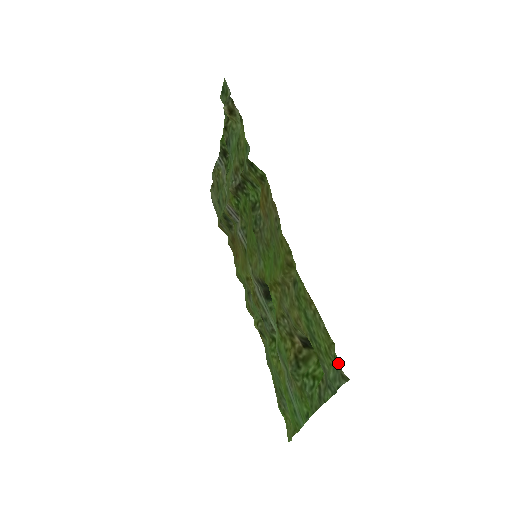
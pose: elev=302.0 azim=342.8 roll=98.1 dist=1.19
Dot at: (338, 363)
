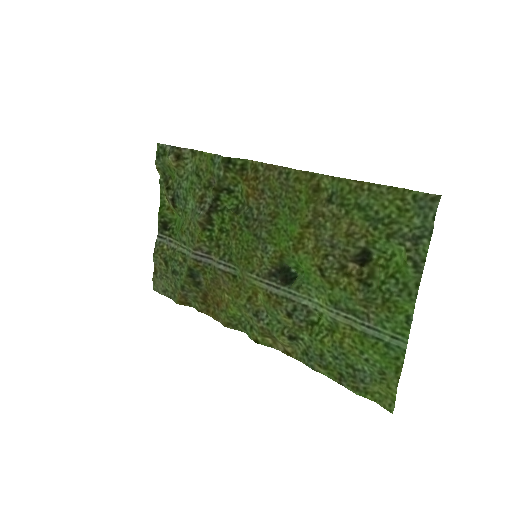
Dot at: (421, 195)
